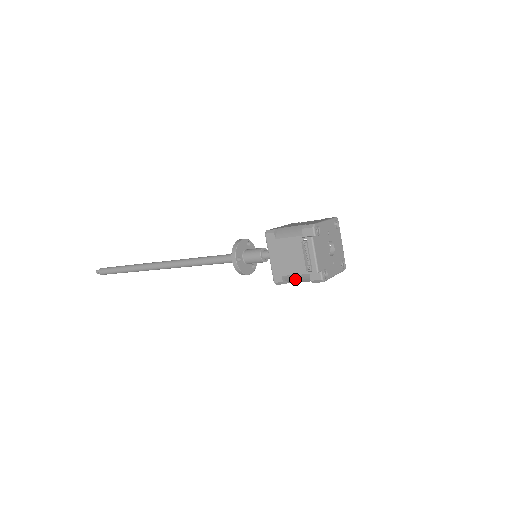
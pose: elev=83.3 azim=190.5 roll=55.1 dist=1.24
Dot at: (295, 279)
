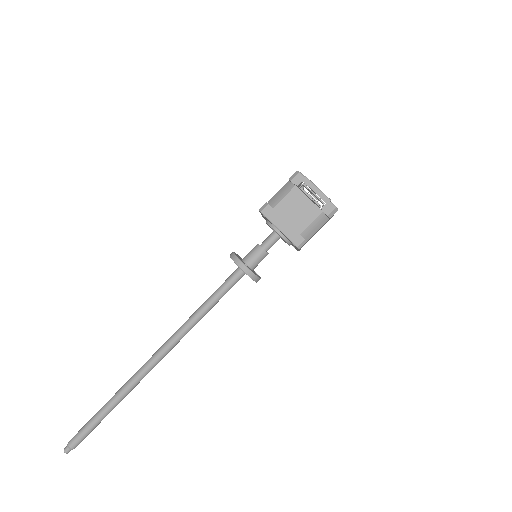
Dot at: (312, 230)
